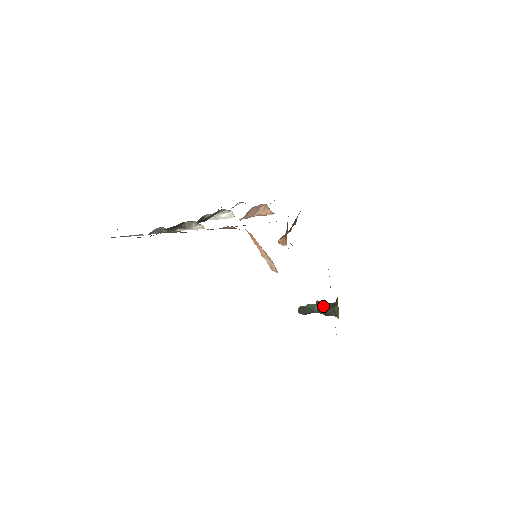
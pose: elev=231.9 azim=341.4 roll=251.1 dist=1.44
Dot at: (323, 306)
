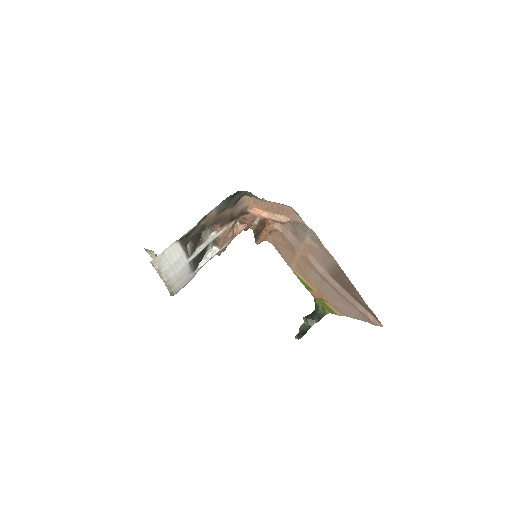
Dot at: (311, 317)
